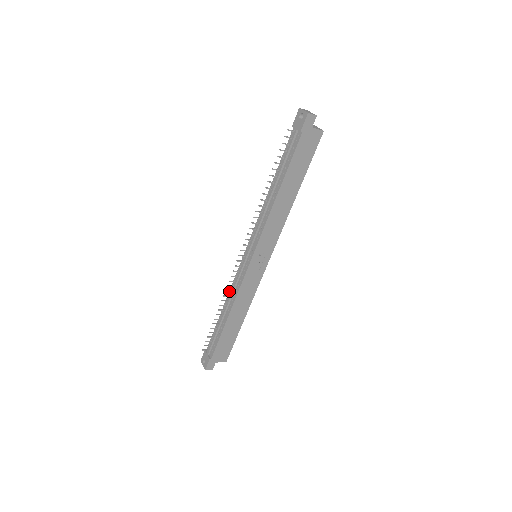
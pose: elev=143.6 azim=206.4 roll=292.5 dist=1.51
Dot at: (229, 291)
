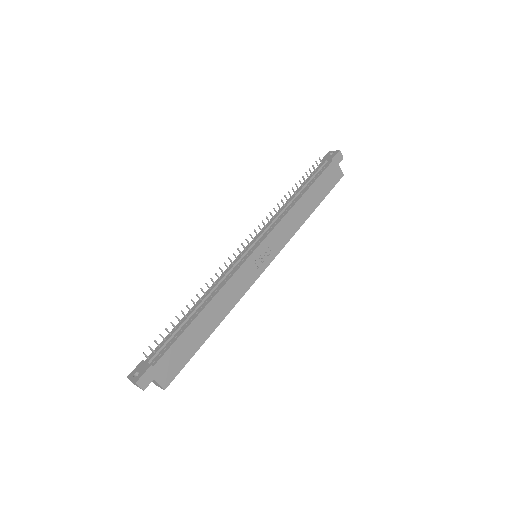
Dot at: (214, 282)
